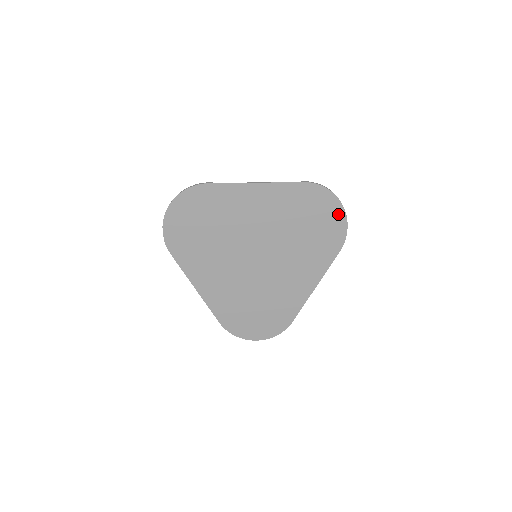
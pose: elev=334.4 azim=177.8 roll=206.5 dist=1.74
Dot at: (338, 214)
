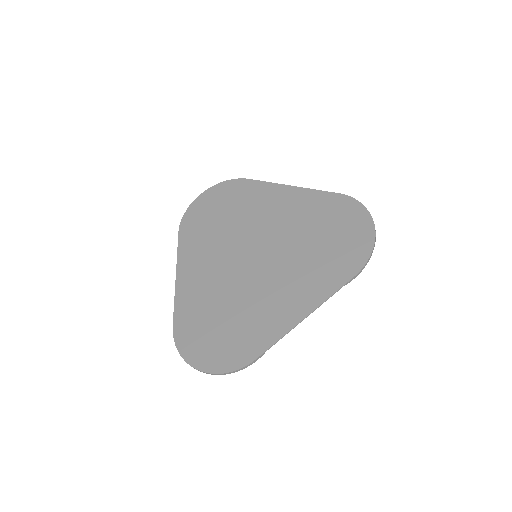
Dot at: (366, 231)
